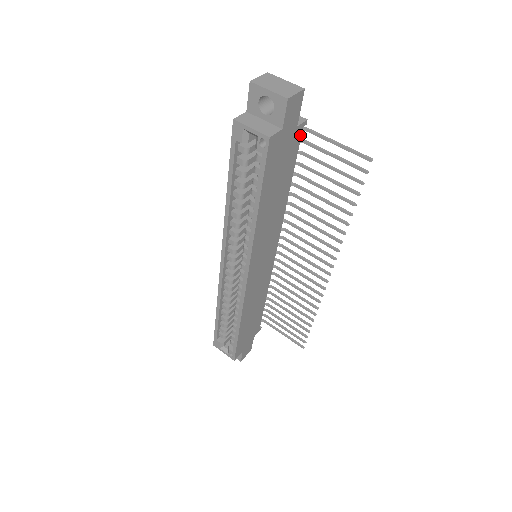
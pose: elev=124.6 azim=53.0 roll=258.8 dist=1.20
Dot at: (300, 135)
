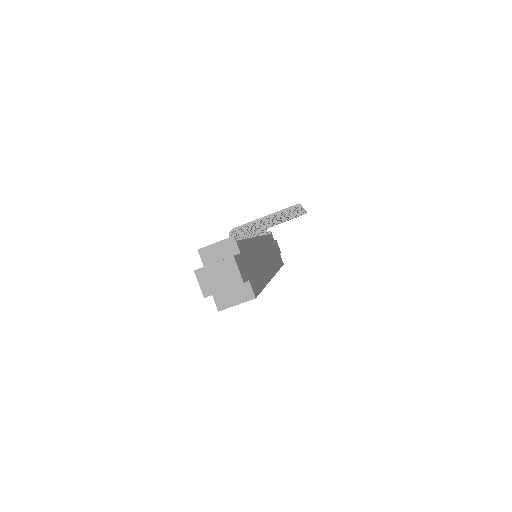
Dot at: (239, 243)
